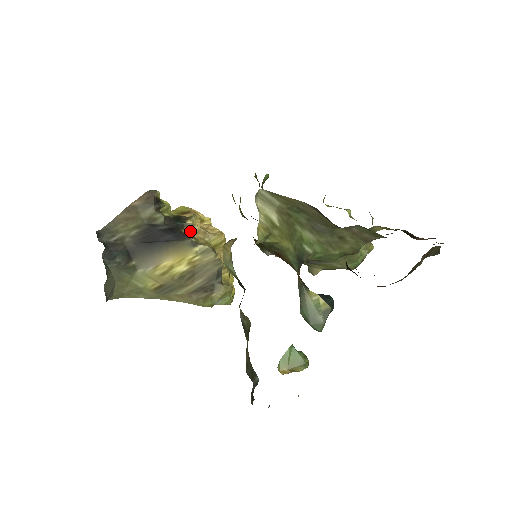
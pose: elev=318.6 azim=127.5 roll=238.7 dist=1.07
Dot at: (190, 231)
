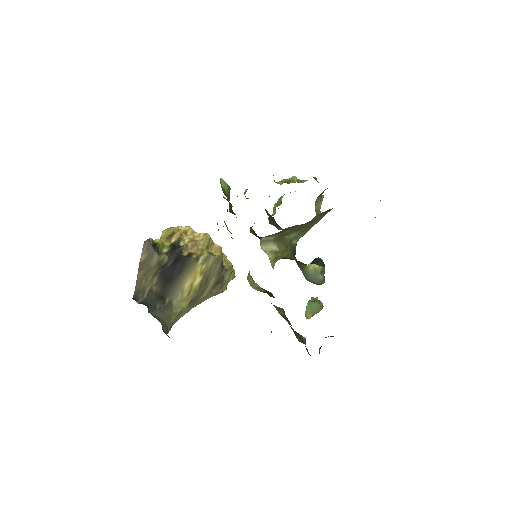
Dot at: (187, 250)
